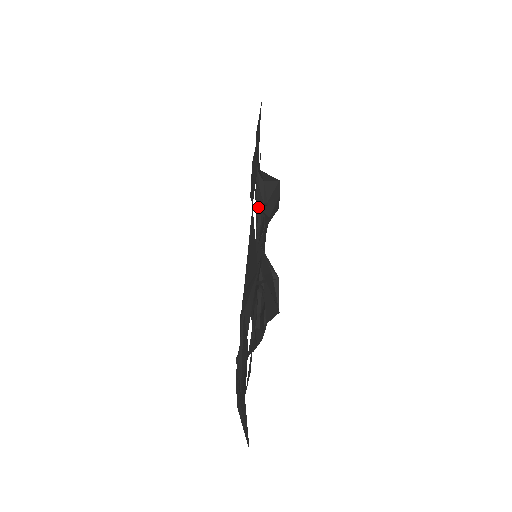
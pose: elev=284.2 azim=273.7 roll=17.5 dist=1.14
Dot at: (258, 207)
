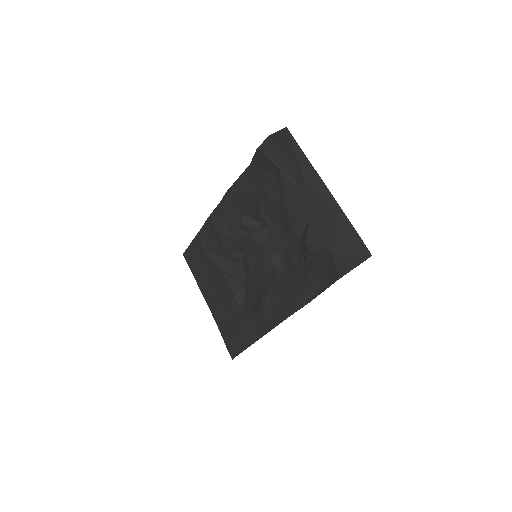
Dot at: (237, 300)
